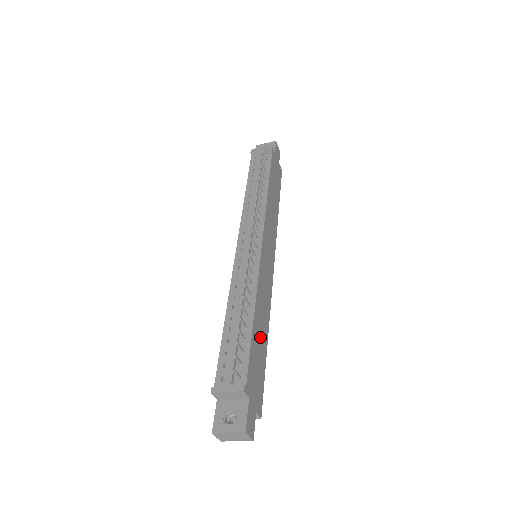
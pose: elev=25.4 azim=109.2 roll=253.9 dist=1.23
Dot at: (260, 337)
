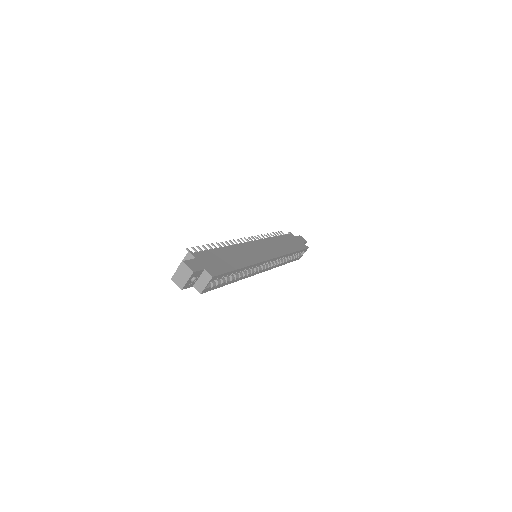
Dot at: (229, 258)
